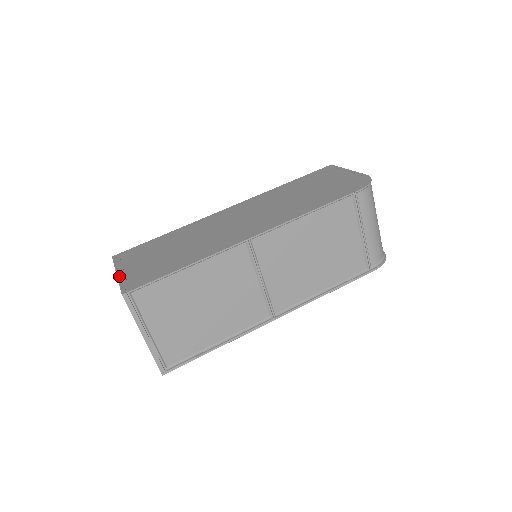
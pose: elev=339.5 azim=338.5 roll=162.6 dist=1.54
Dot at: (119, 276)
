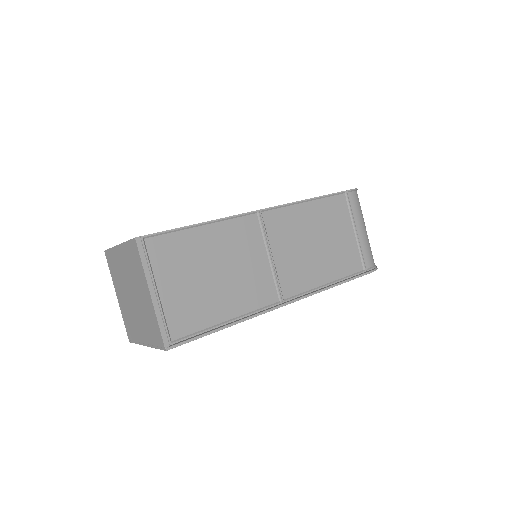
Dot at: occluded
